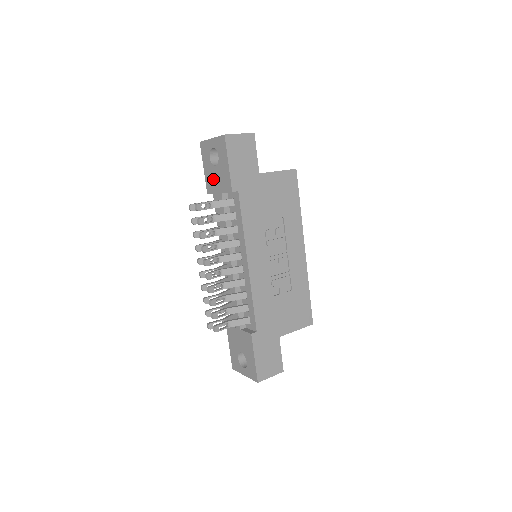
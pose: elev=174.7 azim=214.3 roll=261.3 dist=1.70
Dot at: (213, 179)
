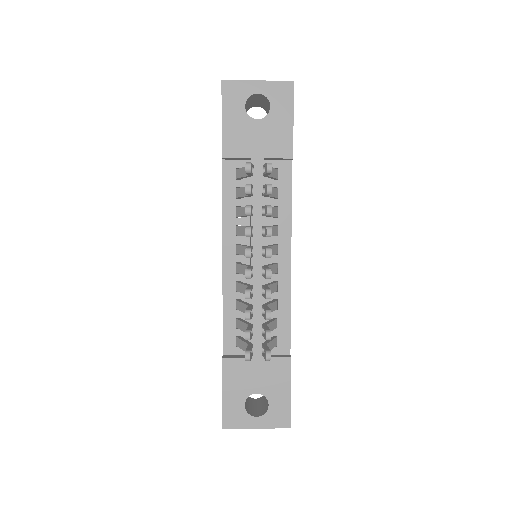
Dot at: (246, 137)
